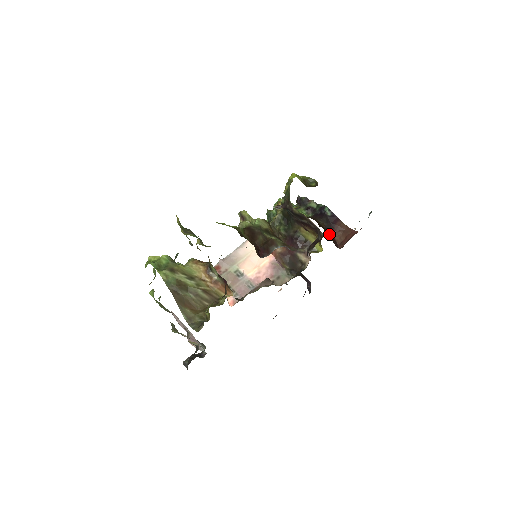
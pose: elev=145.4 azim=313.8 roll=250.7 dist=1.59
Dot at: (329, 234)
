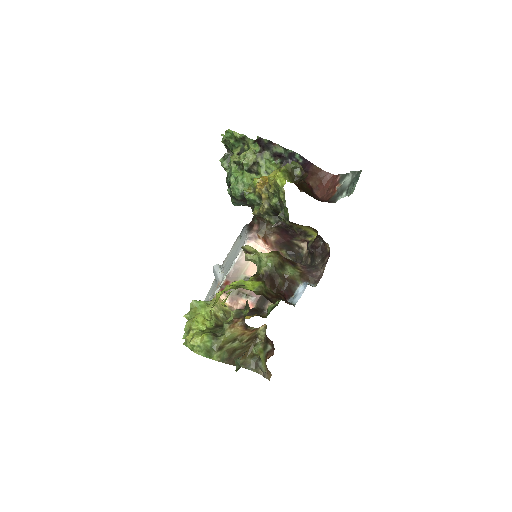
Dot at: (305, 184)
